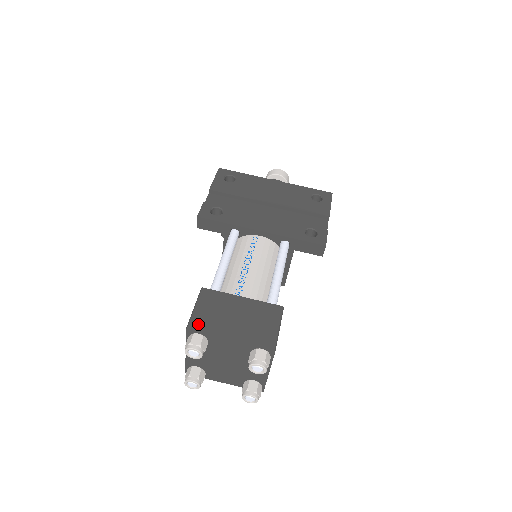
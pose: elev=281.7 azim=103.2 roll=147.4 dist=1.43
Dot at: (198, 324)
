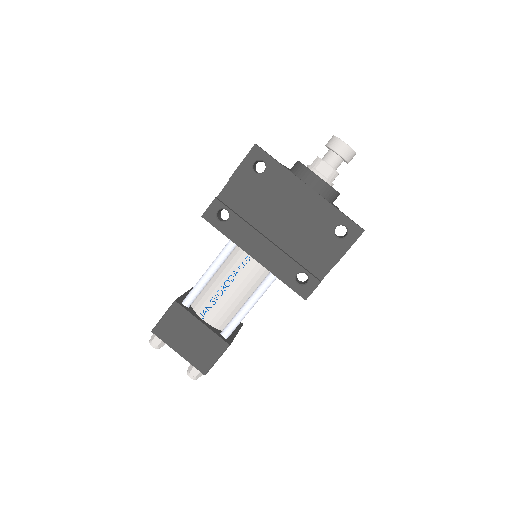
Dot at: (160, 332)
